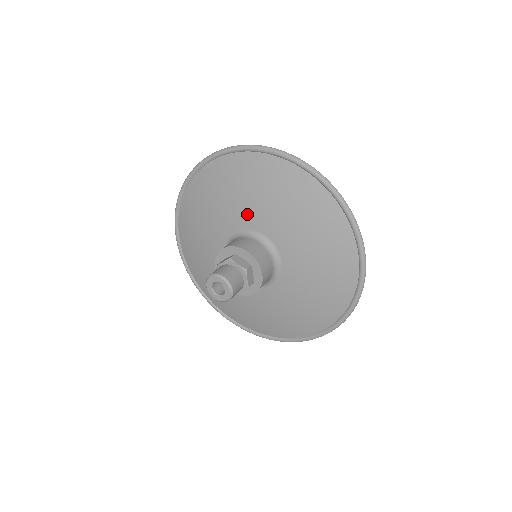
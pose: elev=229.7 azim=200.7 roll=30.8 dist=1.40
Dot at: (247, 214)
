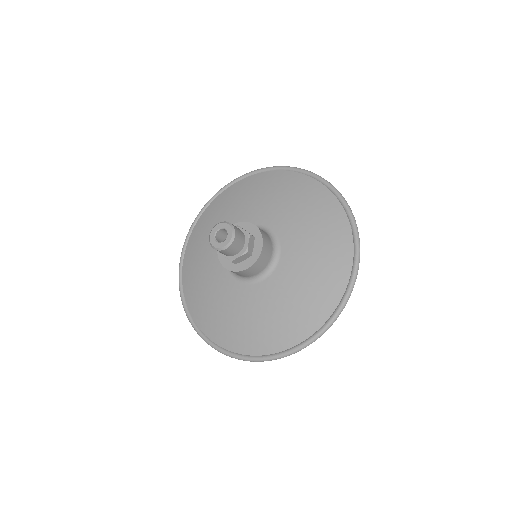
Dot at: (260, 213)
